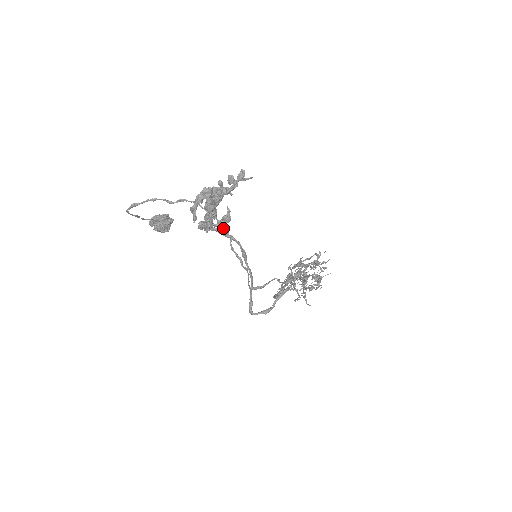
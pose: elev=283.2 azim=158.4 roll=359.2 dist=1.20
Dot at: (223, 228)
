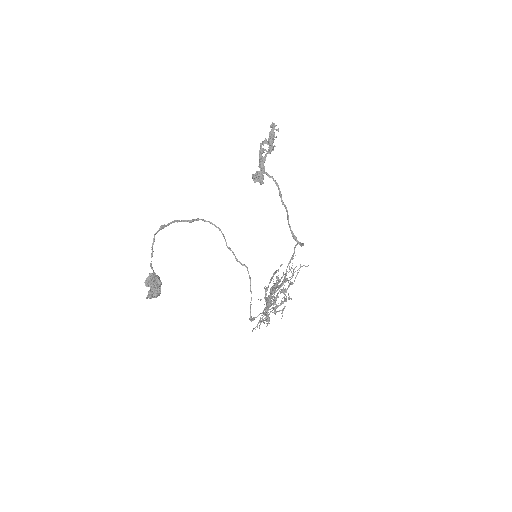
Dot at: (262, 183)
